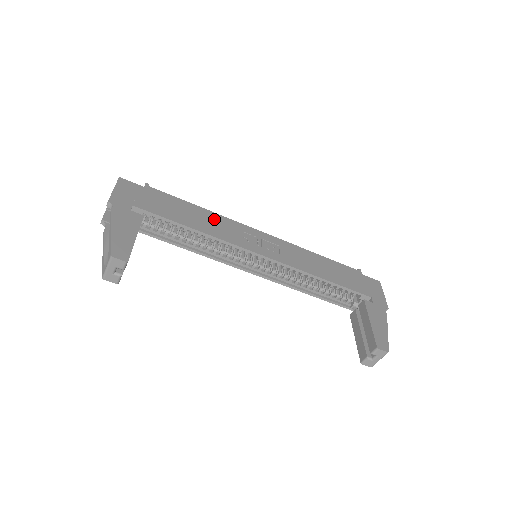
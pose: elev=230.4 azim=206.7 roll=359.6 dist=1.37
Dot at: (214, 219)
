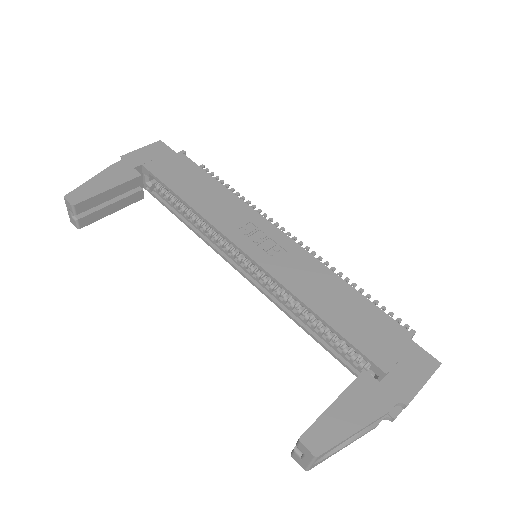
Dot at: (224, 199)
